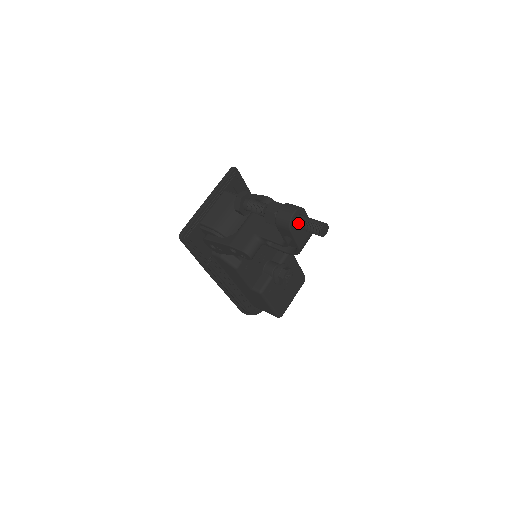
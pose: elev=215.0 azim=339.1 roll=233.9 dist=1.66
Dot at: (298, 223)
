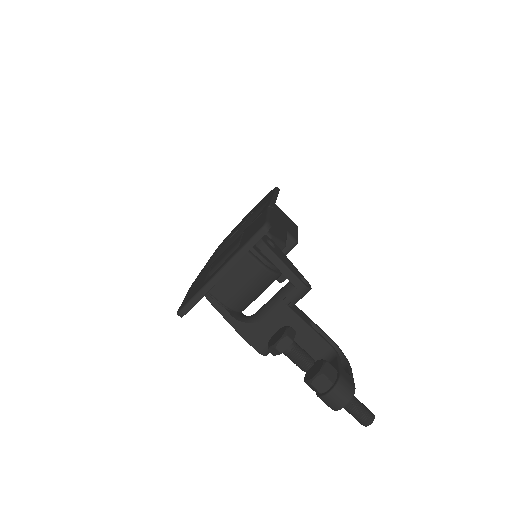
Dot at: occluded
